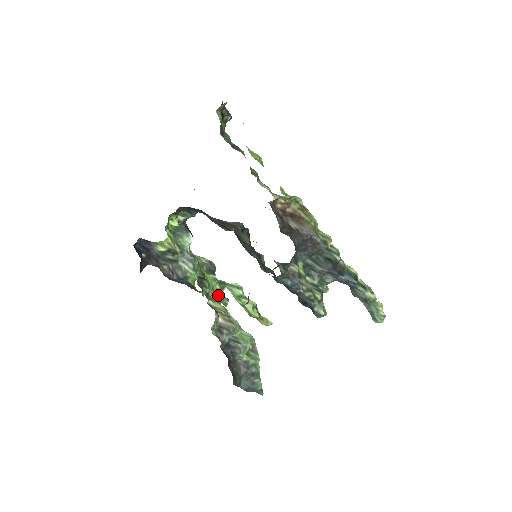
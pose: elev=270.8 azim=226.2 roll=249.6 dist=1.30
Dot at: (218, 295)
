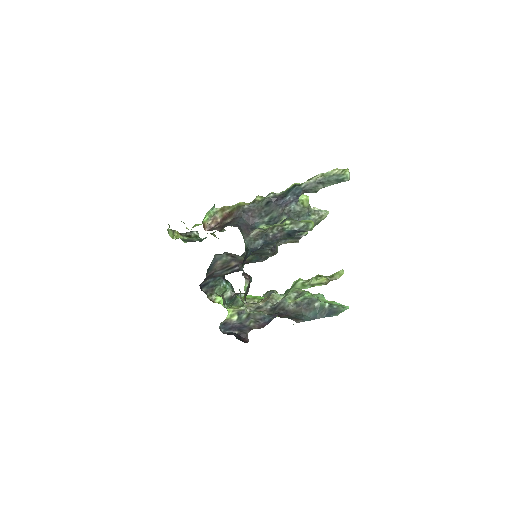
Dot at: occluded
